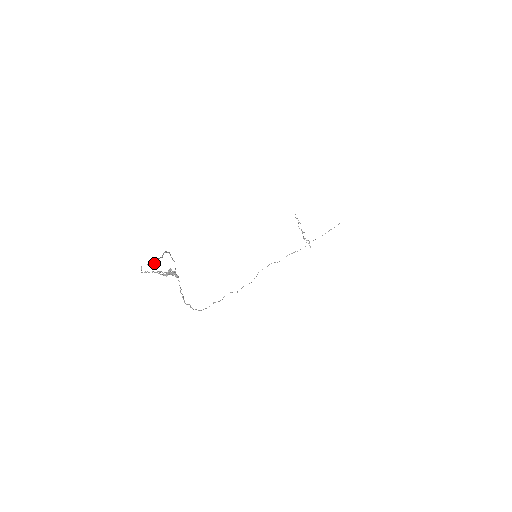
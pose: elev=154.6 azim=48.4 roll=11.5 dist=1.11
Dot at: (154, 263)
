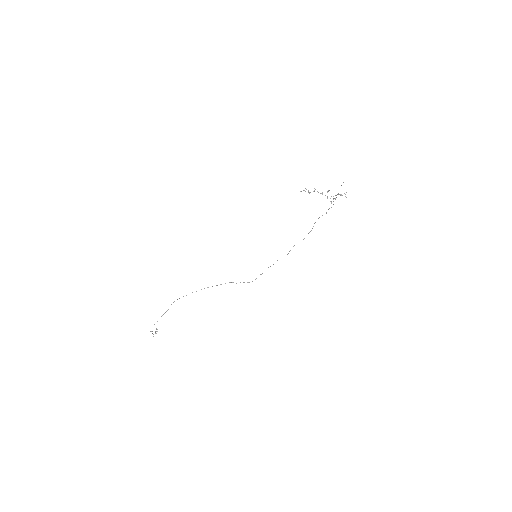
Dot at: occluded
